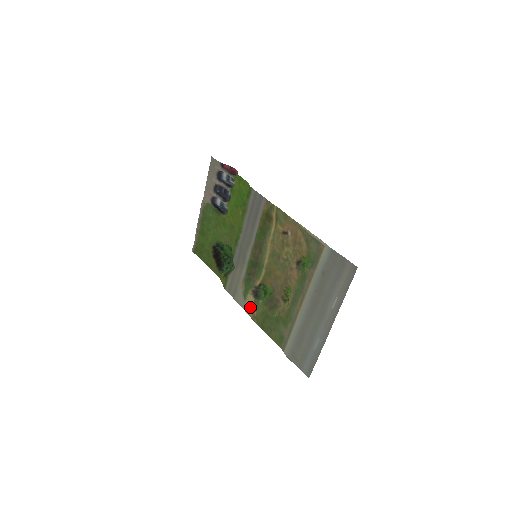
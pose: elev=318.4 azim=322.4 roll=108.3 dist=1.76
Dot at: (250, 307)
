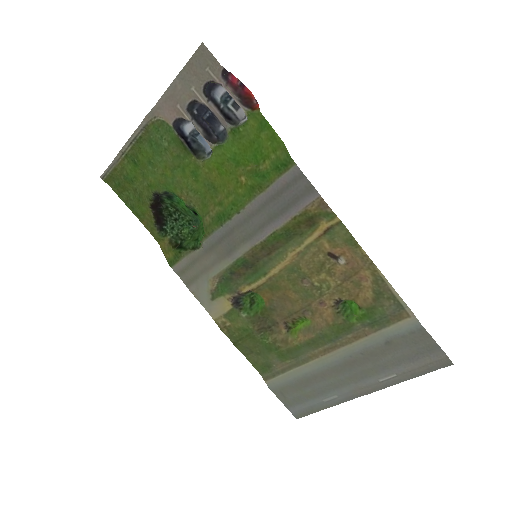
Dot at: (220, 312)
